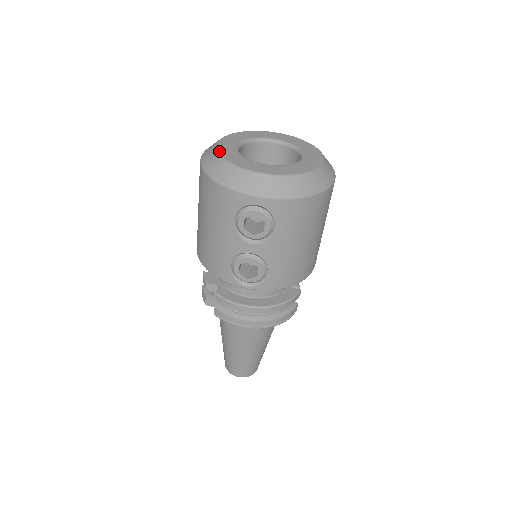
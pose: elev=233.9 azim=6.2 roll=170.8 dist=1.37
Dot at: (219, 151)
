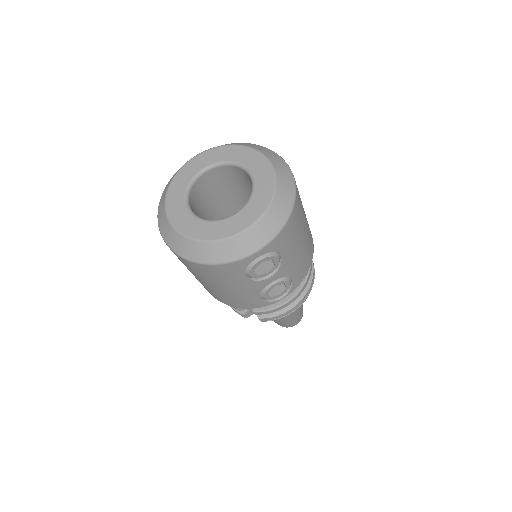
Dot at: (183, 233)
